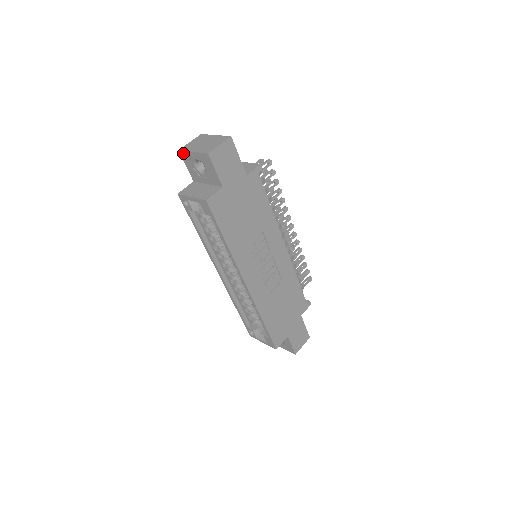
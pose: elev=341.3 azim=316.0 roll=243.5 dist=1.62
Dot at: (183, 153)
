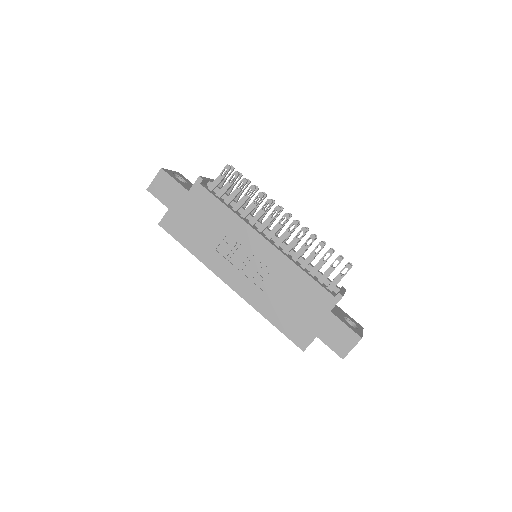
Dot at: occluded
